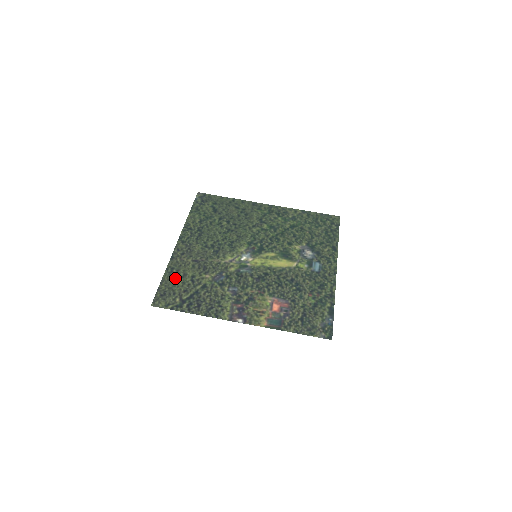
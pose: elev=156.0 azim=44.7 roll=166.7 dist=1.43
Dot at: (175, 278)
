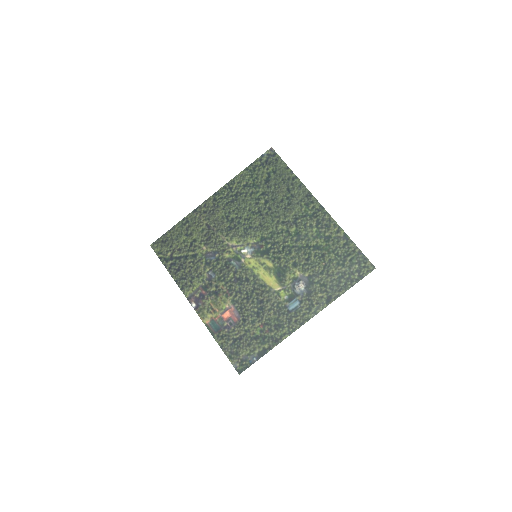
Dot at: (182, 232)
